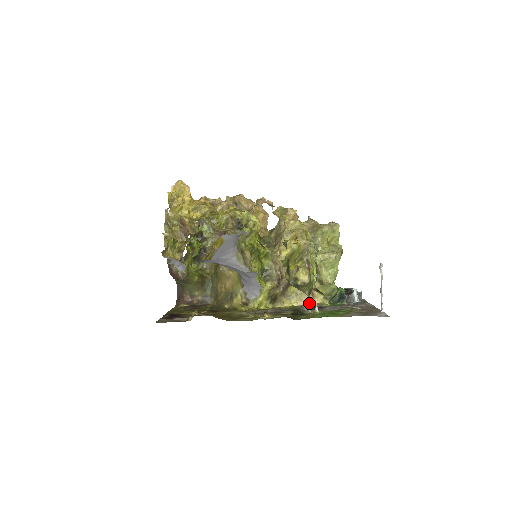
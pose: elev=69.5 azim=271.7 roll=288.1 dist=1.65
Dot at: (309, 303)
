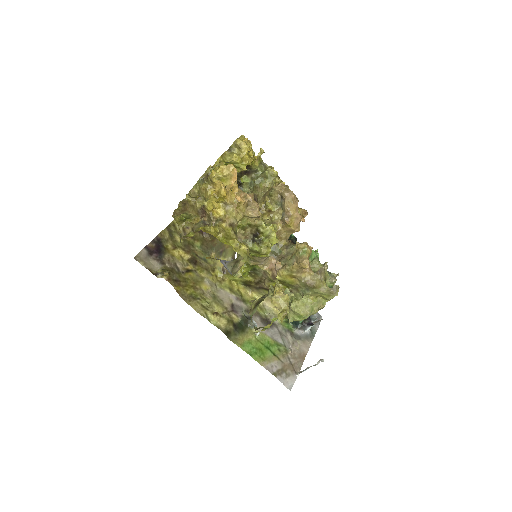
Dot at: (271, 306)
